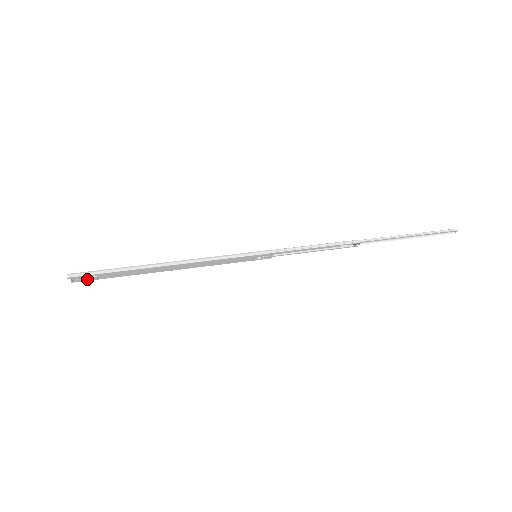
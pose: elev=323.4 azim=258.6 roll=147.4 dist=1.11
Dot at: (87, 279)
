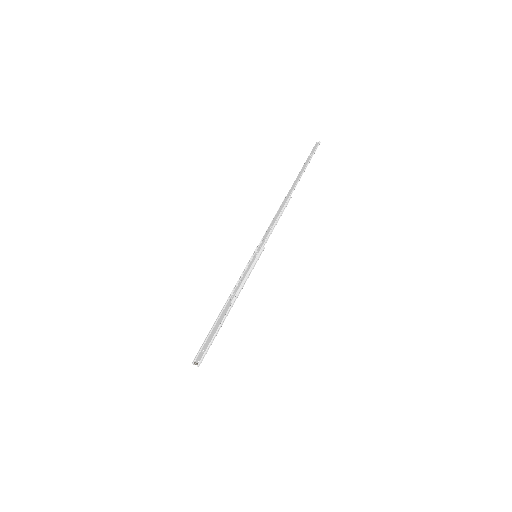
Dot at: (200, 355)
